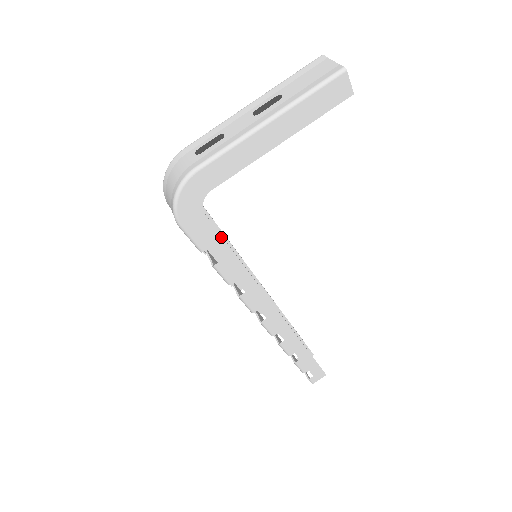
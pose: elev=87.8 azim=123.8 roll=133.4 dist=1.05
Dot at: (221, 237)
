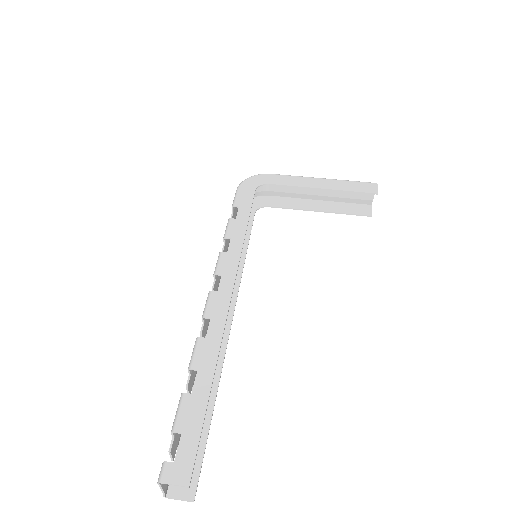
Dot at: (251, 206)
